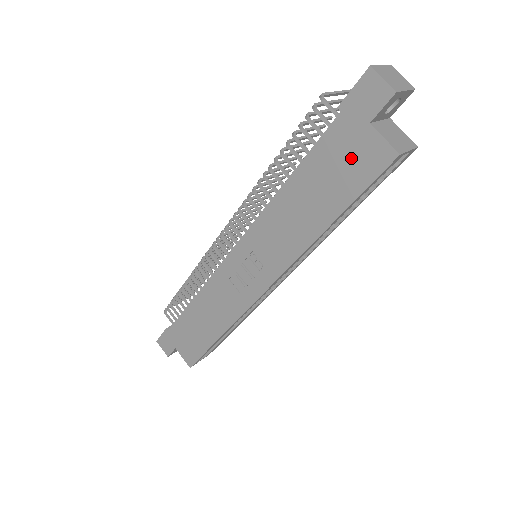
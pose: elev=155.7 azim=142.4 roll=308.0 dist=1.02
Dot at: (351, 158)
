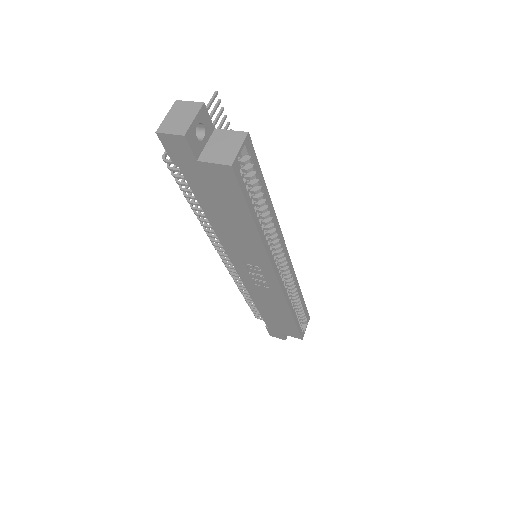
Dot at: (215, 185)
